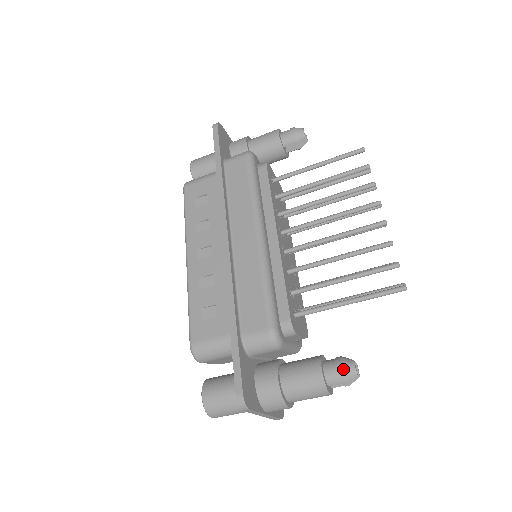
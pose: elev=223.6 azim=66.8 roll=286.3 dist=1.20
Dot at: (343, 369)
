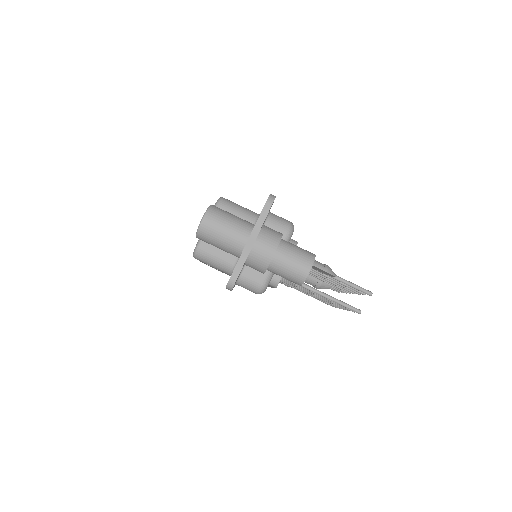
Dot at: occluded
